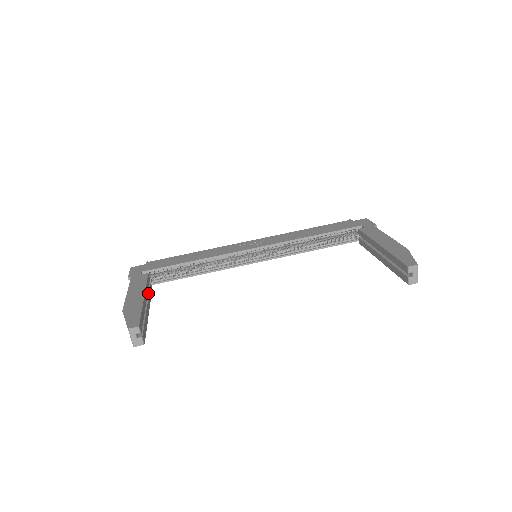
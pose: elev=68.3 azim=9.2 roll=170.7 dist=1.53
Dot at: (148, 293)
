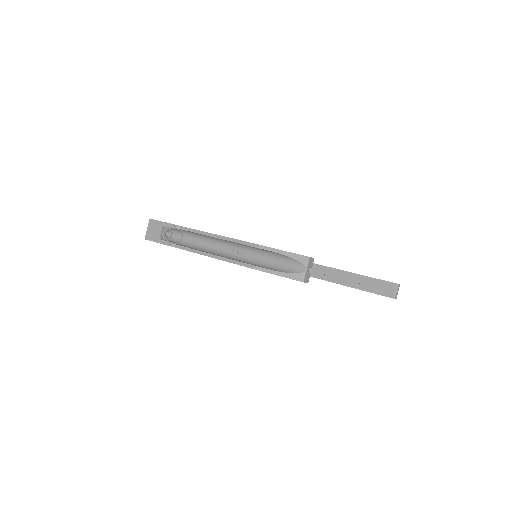
Dot at: occluded
